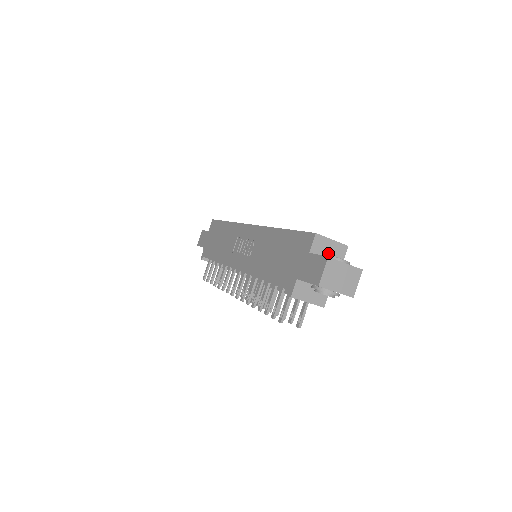
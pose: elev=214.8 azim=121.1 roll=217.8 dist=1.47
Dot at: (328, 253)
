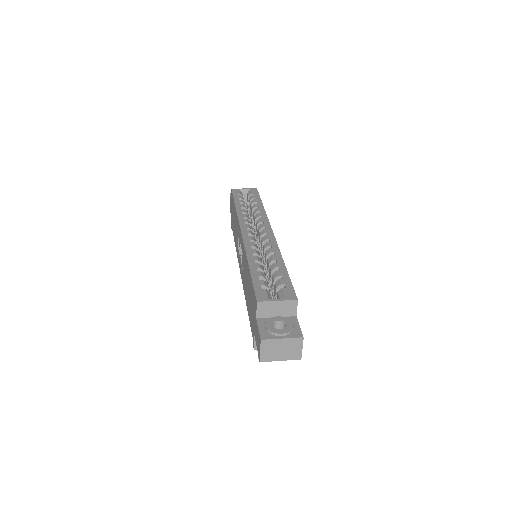
Dot at: (277, 312)
